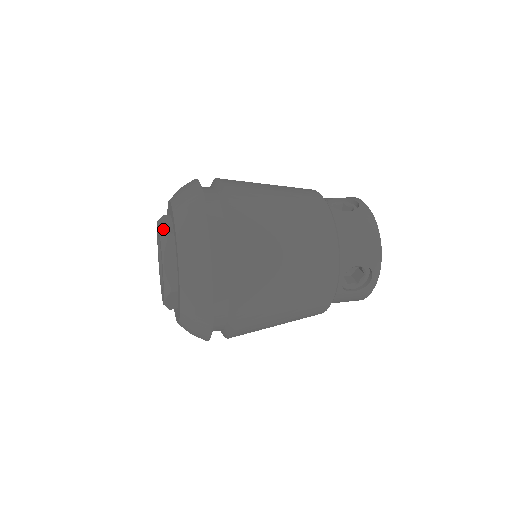
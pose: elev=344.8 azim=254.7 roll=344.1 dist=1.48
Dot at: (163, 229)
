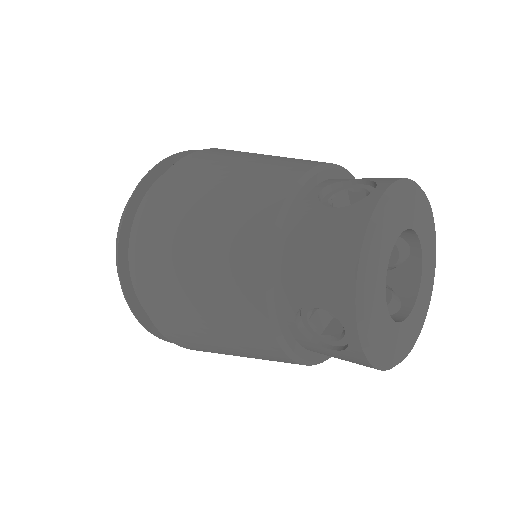
Dot at: occluded
